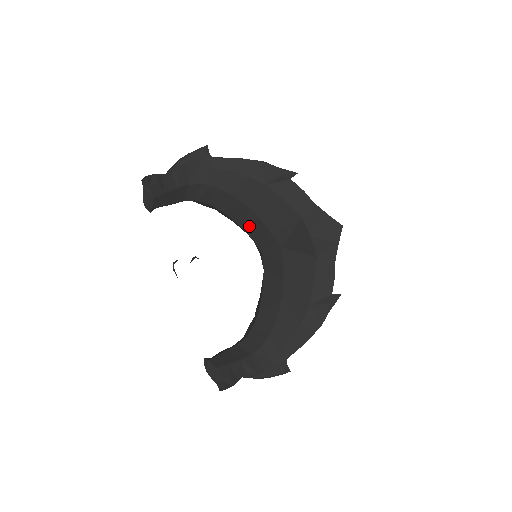
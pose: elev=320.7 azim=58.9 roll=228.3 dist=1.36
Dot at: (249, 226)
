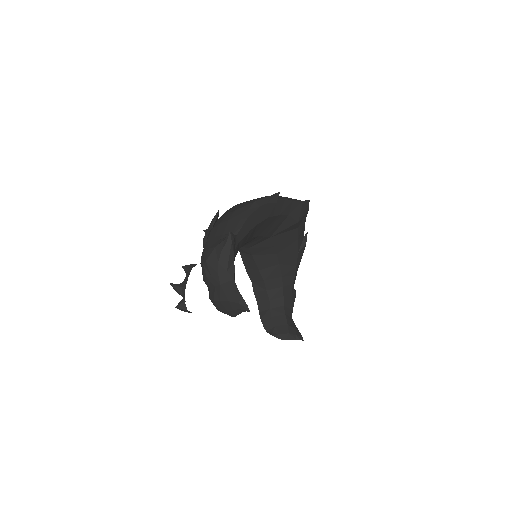
Dot at: occluded
